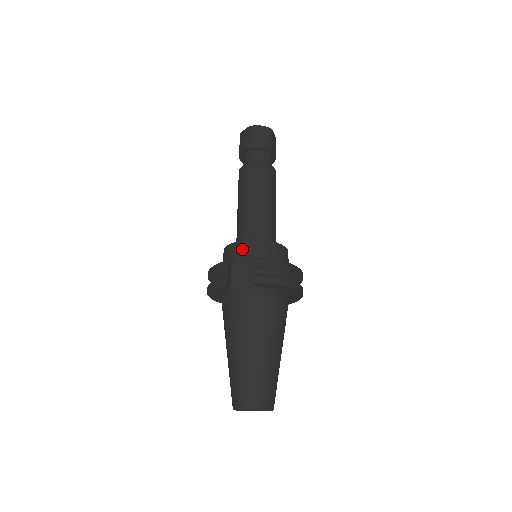
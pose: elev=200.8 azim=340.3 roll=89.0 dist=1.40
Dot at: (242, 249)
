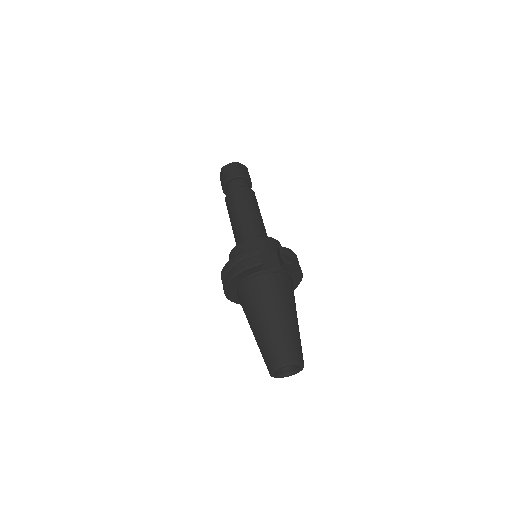
Dot at: (262, 242)
